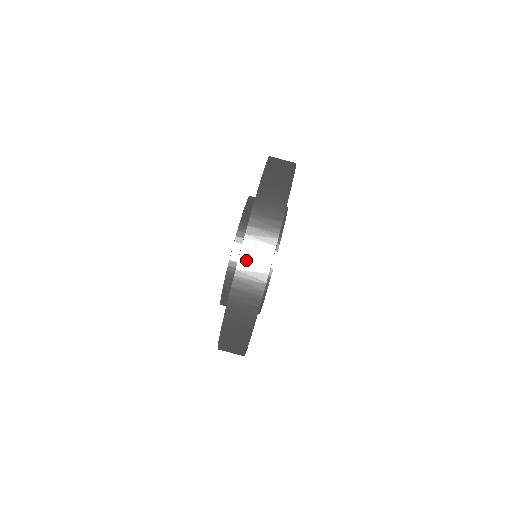
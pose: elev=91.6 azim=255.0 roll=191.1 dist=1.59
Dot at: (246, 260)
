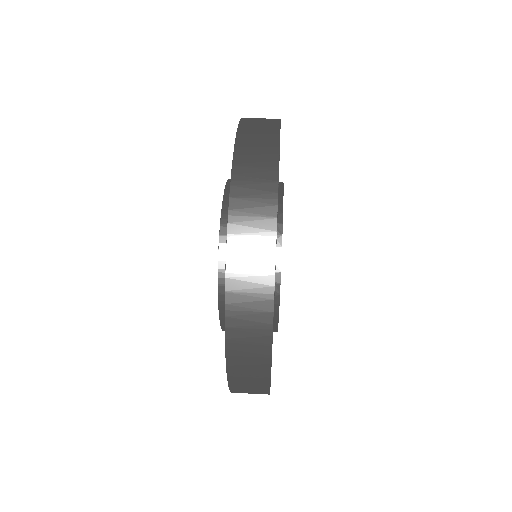
Dot at: occluded
